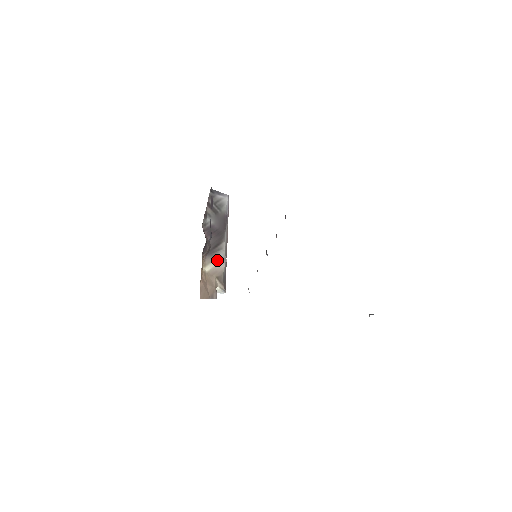
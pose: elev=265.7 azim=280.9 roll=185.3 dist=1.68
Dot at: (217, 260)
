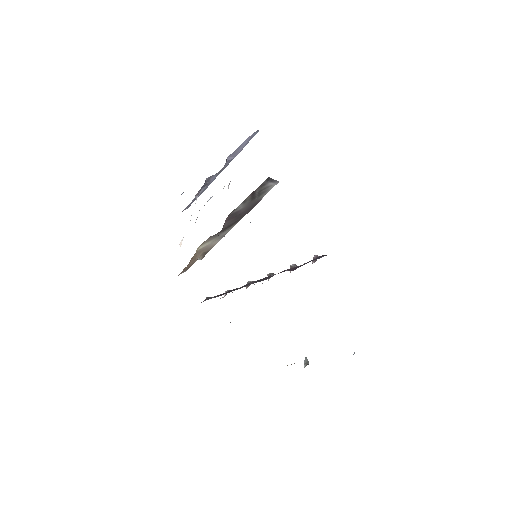
Dot at: (216, 238)
